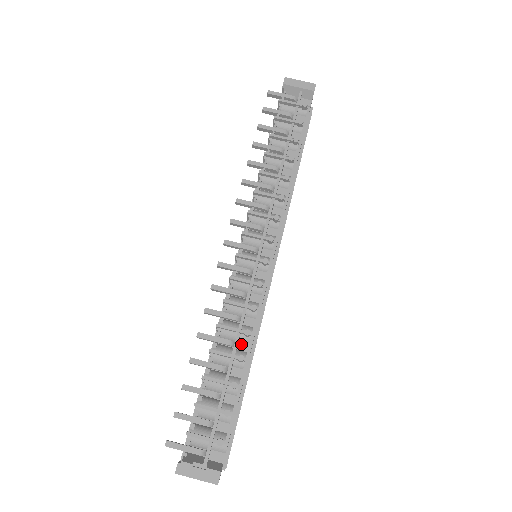
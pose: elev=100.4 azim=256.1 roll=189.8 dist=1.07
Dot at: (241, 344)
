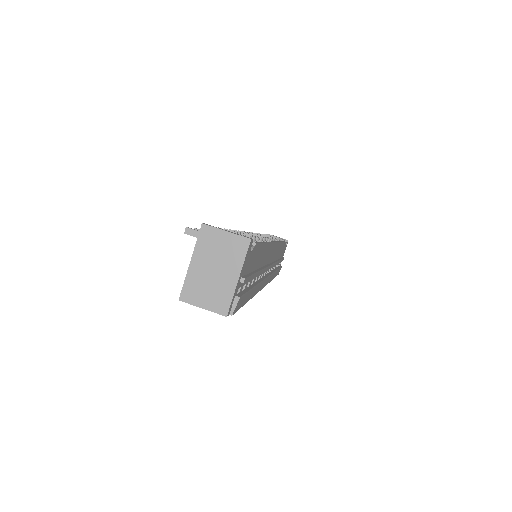
Dot at: occluded
